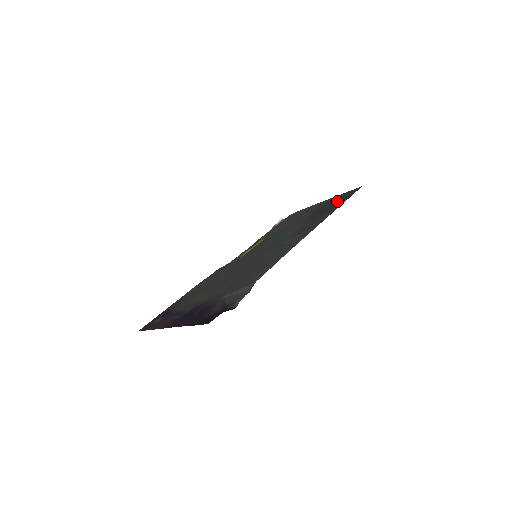
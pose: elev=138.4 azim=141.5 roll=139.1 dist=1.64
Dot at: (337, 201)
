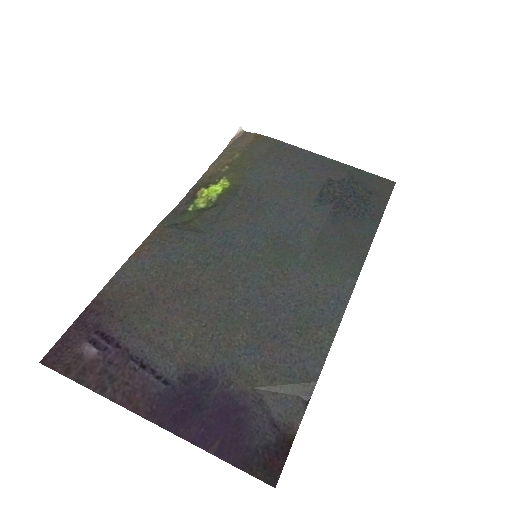
Dot at: (365, 193)
